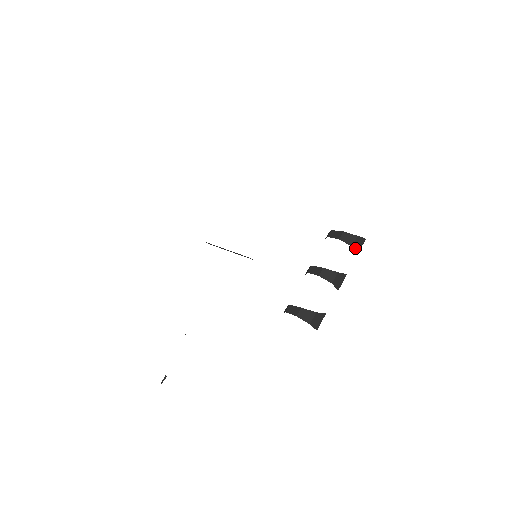
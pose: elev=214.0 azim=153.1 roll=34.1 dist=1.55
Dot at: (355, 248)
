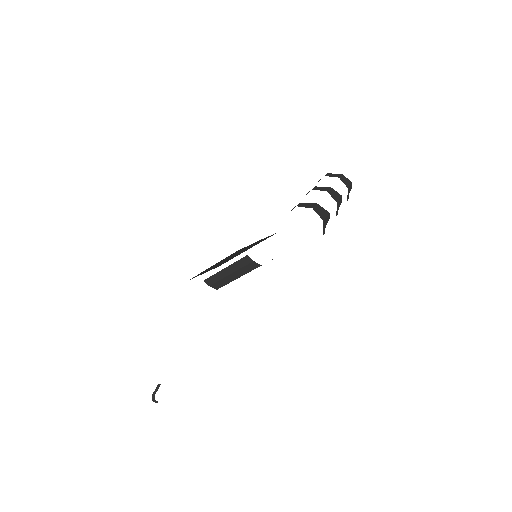
Dot at: (343, 182)
